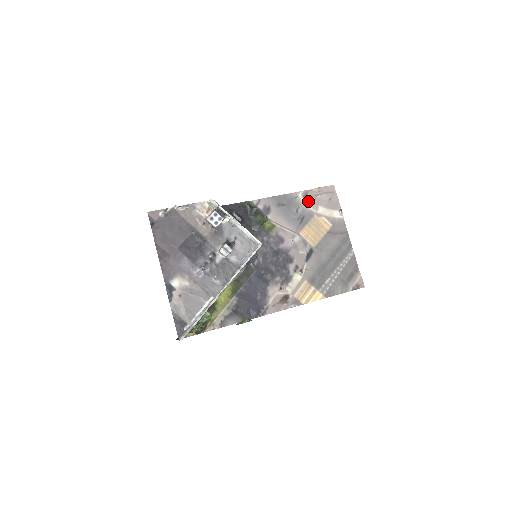
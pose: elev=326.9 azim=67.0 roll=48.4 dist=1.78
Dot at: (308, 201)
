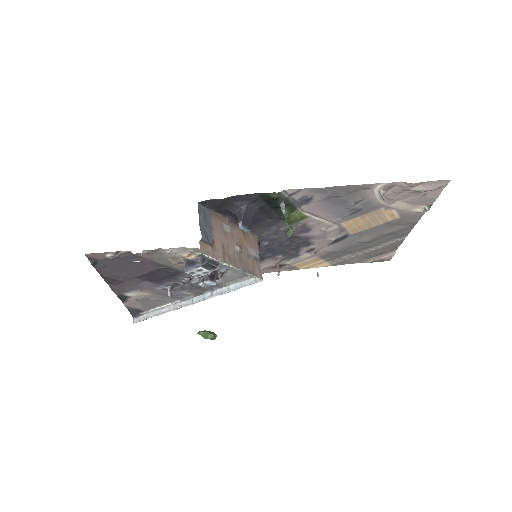
Dot at: occluded
